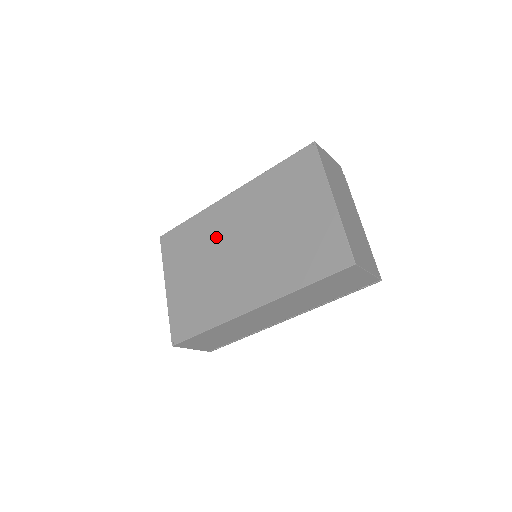
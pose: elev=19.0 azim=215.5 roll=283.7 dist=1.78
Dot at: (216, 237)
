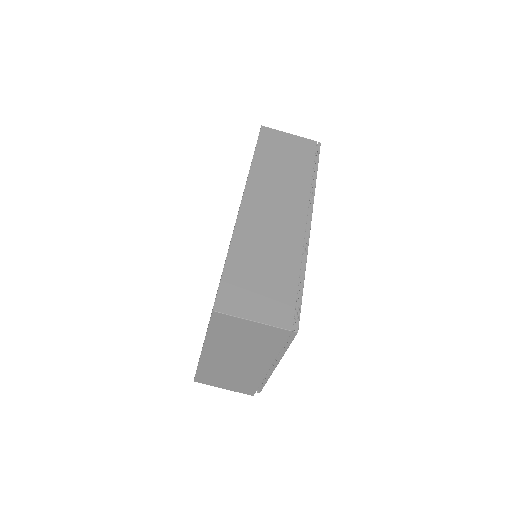
Dot at: occluded
